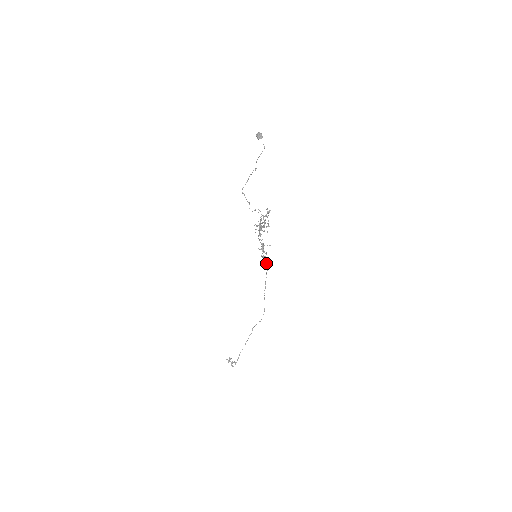
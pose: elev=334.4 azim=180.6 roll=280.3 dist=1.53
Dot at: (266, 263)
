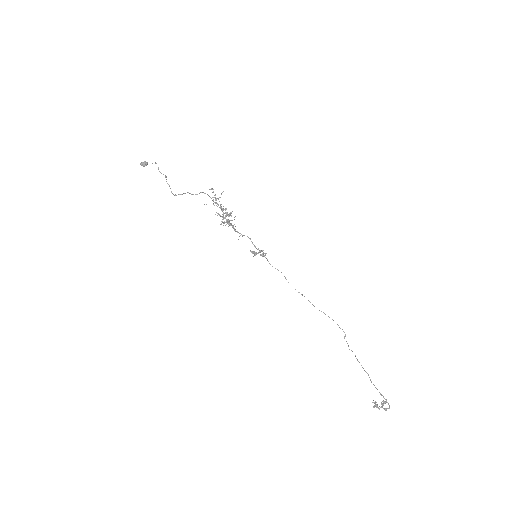
Dot at: occluded
